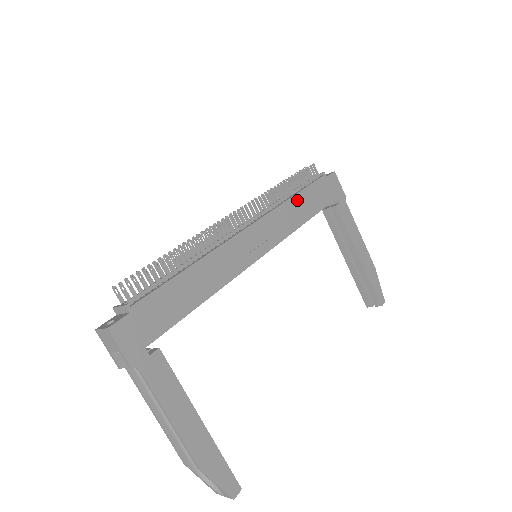
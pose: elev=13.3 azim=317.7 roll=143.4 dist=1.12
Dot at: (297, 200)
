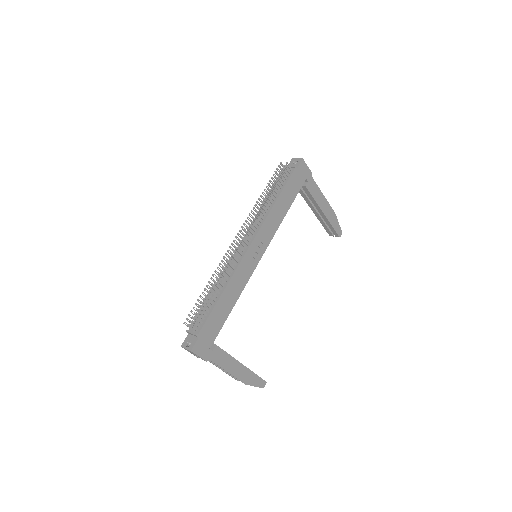
Dot at: (278, 203)
